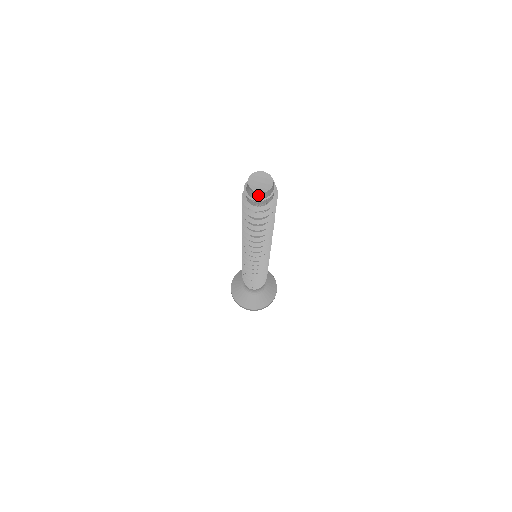
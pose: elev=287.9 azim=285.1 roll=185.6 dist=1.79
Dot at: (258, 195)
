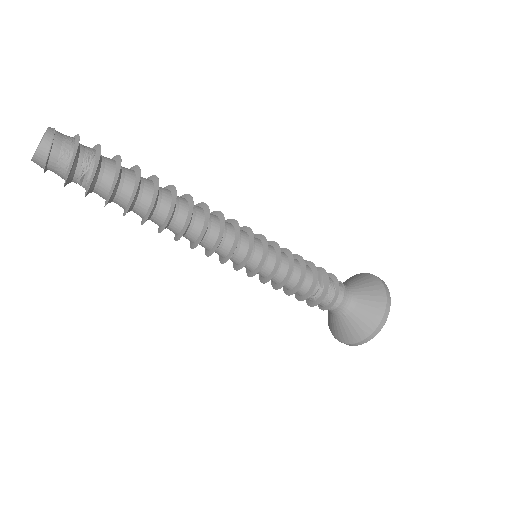
Dot at: occluded
